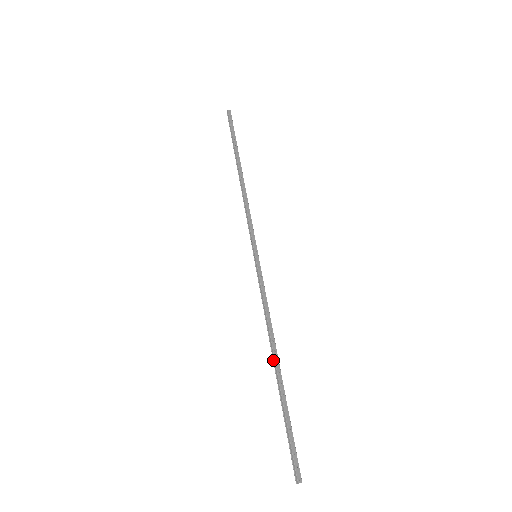
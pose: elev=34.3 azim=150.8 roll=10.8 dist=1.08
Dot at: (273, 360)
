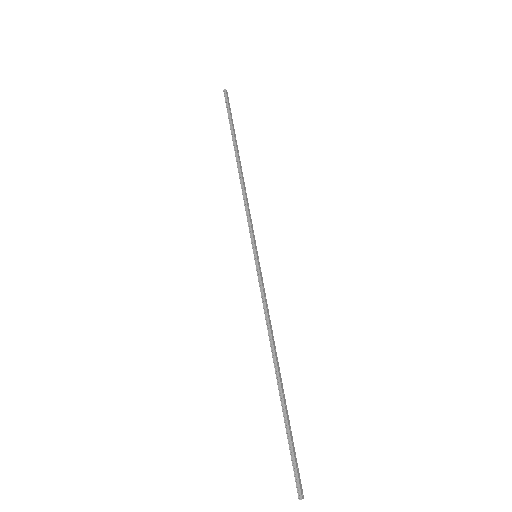
Dot at: (275, 369)
